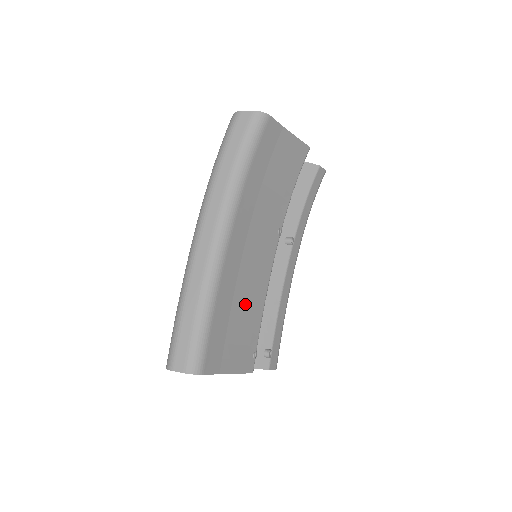
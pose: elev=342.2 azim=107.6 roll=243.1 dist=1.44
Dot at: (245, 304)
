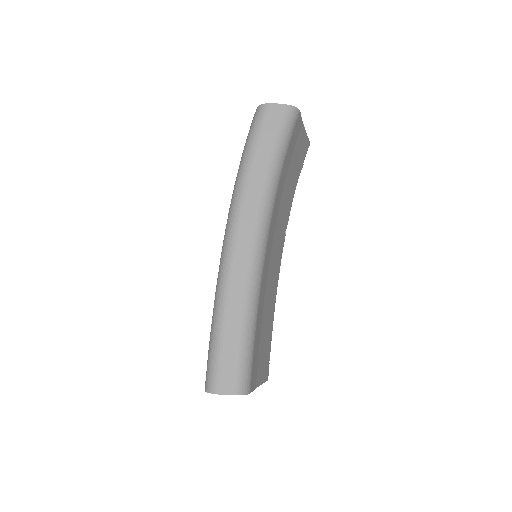
Dot at: (268, 310)
